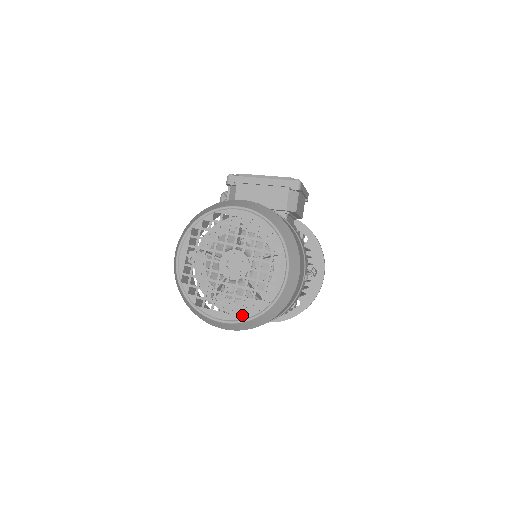
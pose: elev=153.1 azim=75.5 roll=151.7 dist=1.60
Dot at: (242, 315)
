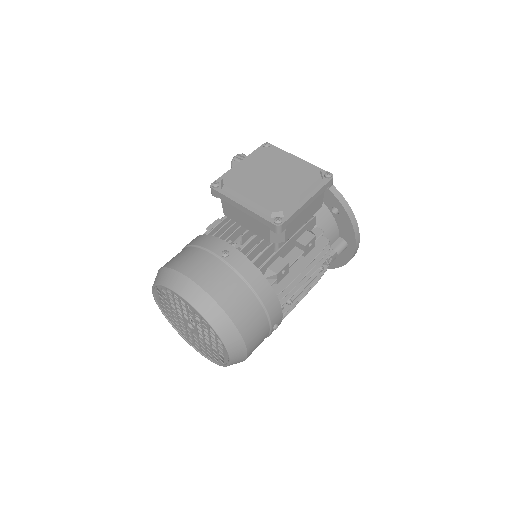
Dot at: occluded
